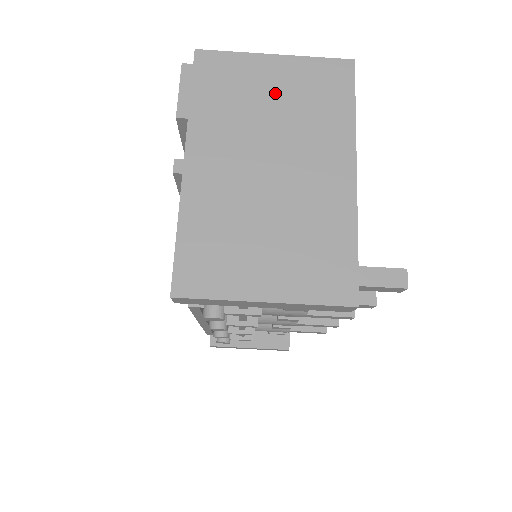
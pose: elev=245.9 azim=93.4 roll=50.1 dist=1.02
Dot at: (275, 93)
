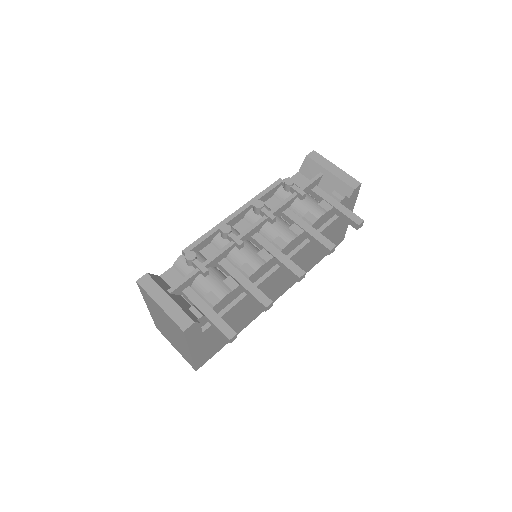
Dot at: occluded
